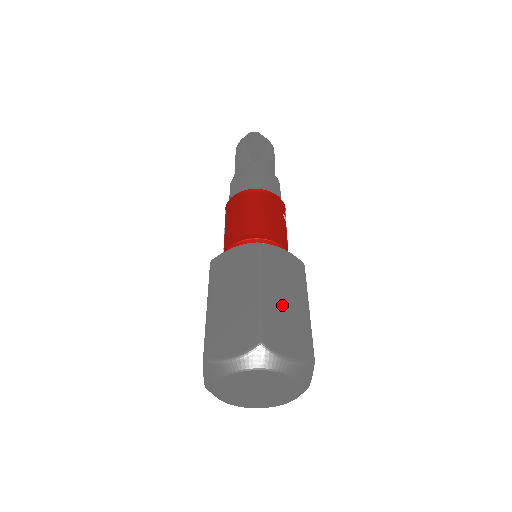
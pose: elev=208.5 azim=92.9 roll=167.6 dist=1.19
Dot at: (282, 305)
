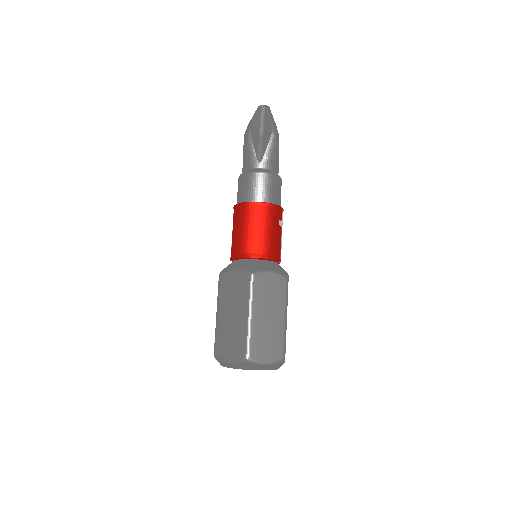
Dot at: (265, 323)
